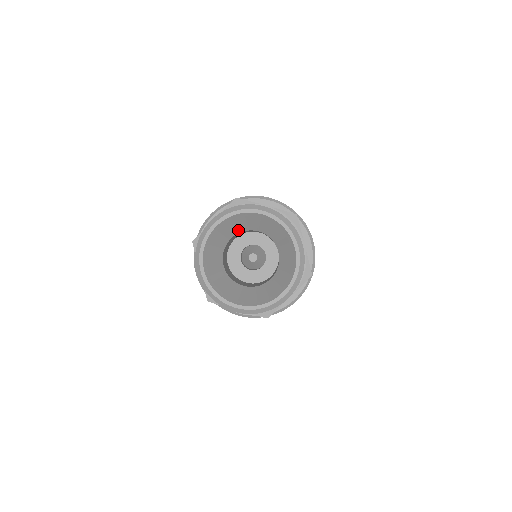
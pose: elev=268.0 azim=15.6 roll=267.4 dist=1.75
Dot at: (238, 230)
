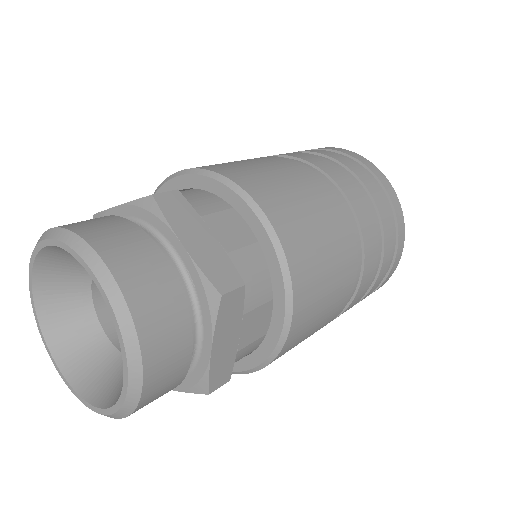
Dot at: occluded
